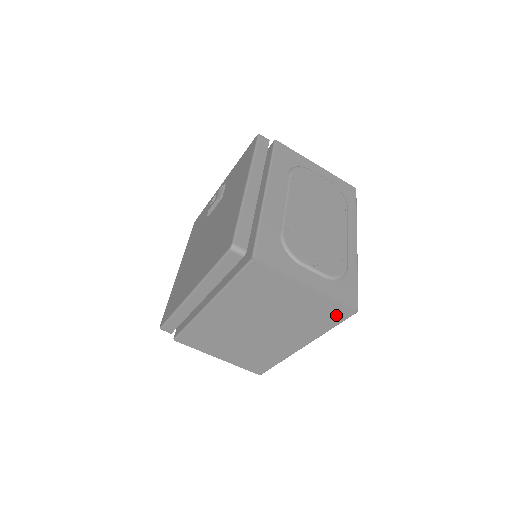
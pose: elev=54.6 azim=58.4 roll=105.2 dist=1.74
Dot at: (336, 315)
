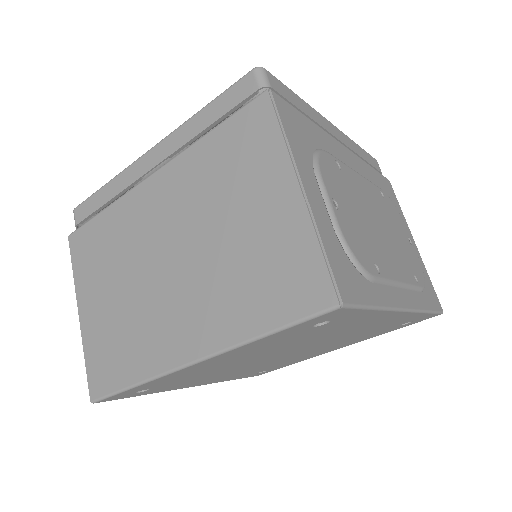
Dot at: (298, 294)
